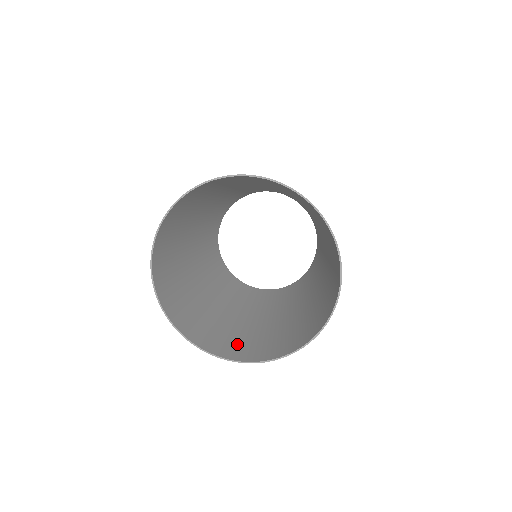
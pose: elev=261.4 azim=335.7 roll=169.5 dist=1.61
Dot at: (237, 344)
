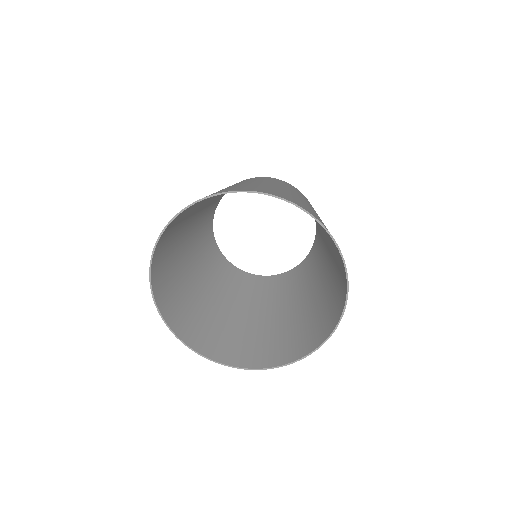
Dot at: (178, 307)
